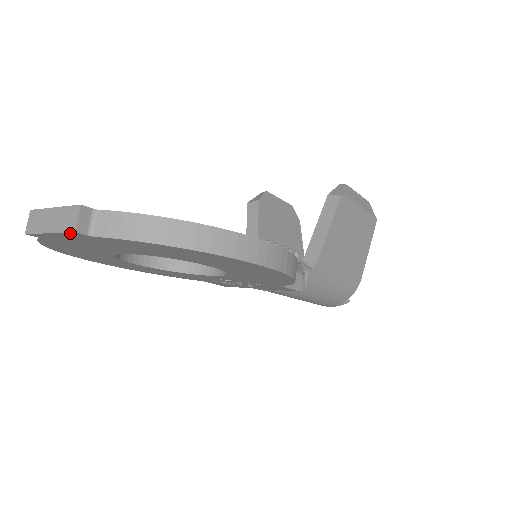
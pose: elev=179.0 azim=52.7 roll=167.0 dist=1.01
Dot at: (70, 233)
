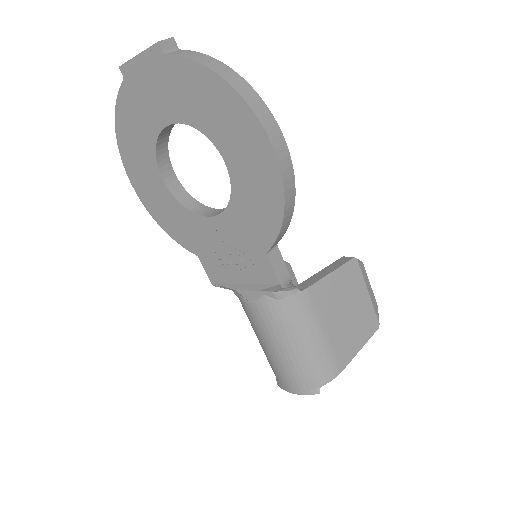
Dot at: (154, 48)
